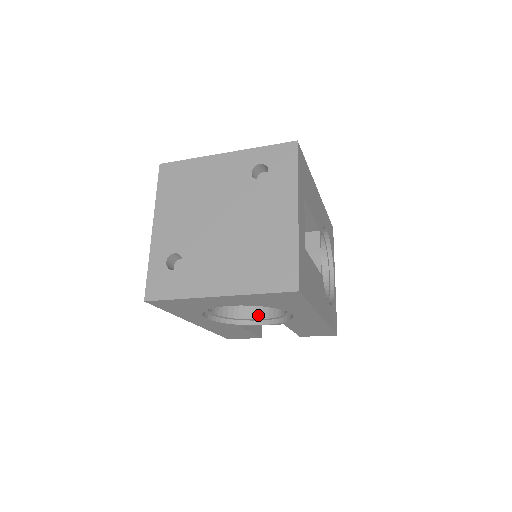
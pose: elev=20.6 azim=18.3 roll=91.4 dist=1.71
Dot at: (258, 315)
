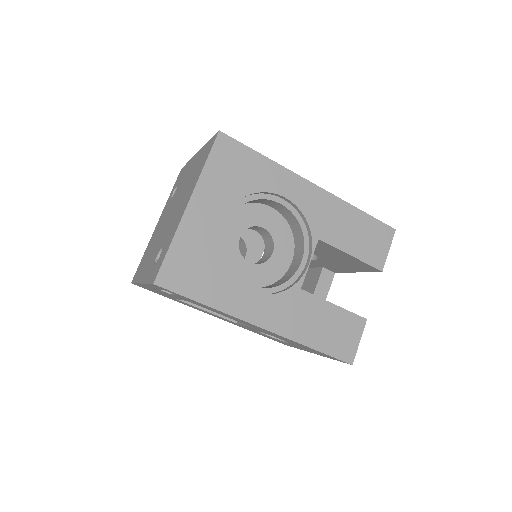
Dot at: (298, 263)
